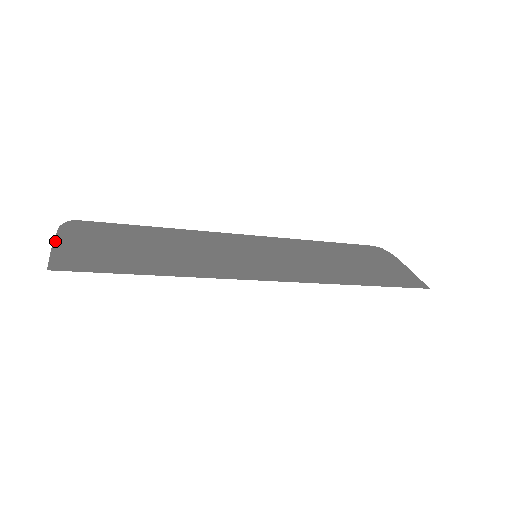
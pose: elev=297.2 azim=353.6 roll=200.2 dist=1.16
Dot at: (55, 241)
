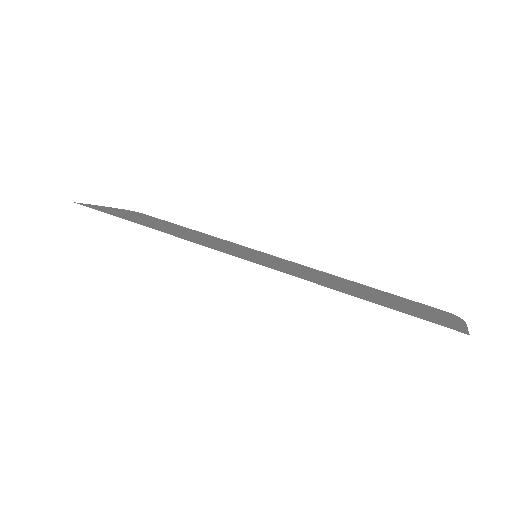
Dot at: (107, 207)
